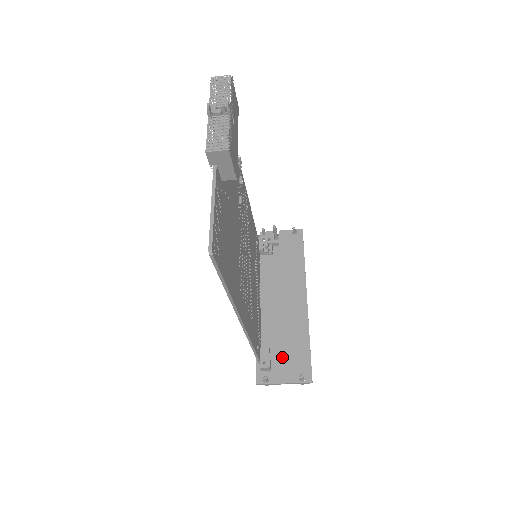
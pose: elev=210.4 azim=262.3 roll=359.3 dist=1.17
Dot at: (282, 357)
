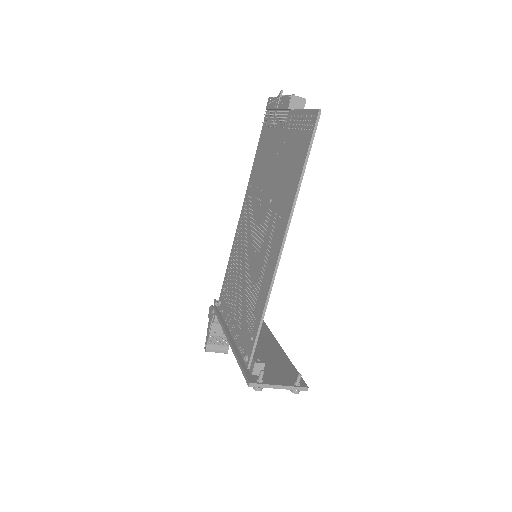
Dot at: (269, 369)
